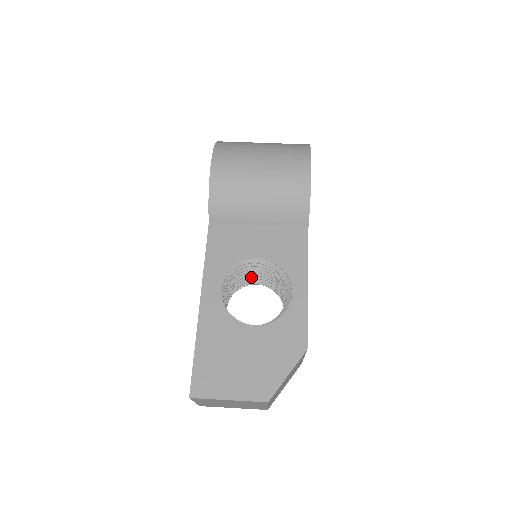
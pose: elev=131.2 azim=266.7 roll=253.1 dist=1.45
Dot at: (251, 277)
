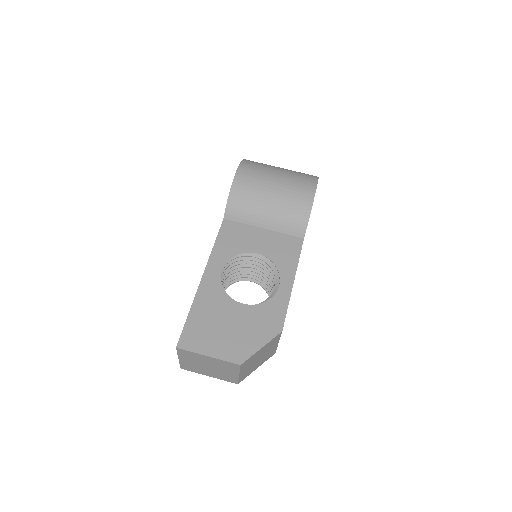
Dot at: (248, 273)
